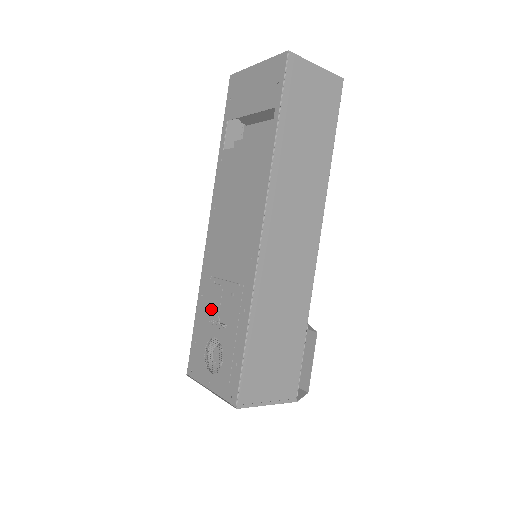
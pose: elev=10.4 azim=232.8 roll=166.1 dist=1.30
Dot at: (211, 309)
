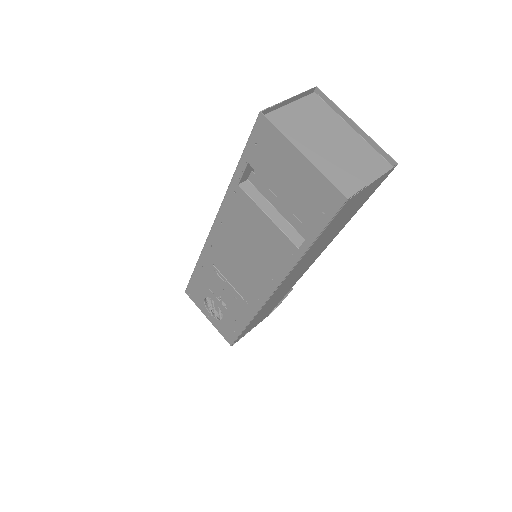
Dot at: (212, 285)
